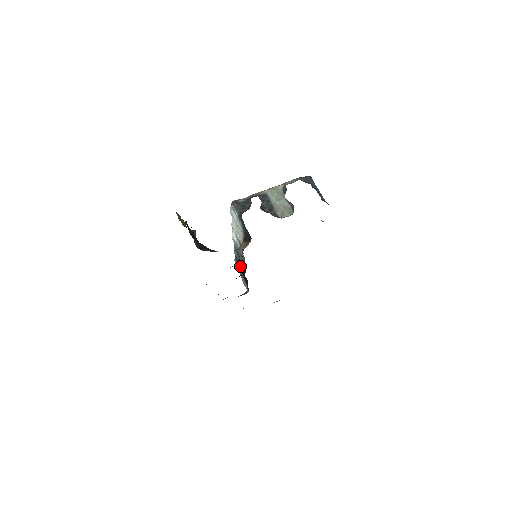
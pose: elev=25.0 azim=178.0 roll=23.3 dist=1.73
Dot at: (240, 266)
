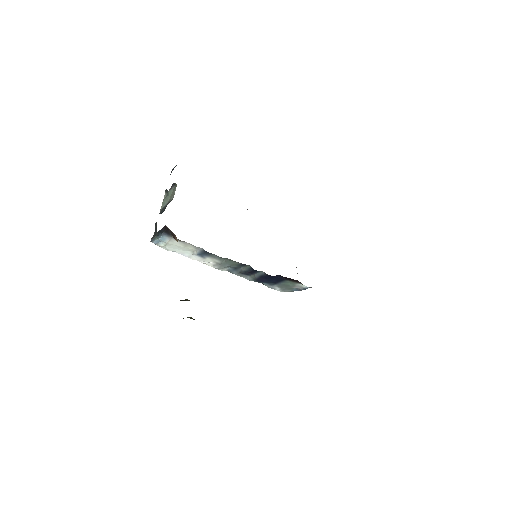
Dot at: (263, 278)
